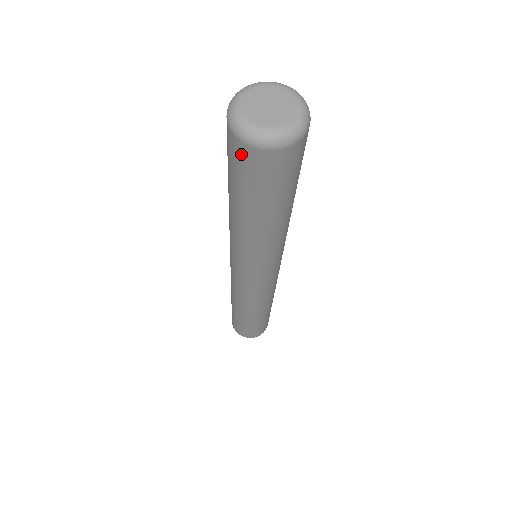
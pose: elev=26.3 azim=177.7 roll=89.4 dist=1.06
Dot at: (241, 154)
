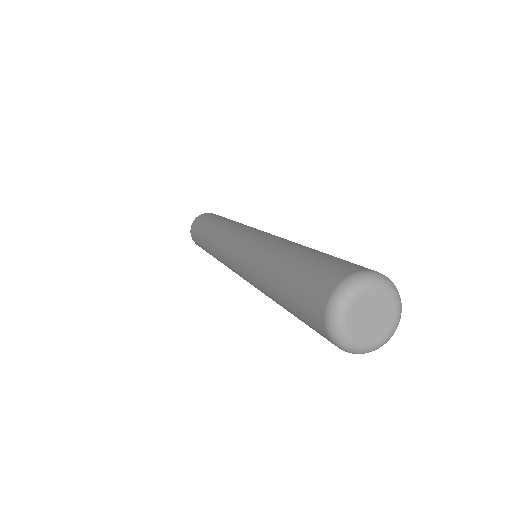
Dot at: (316, 306)
